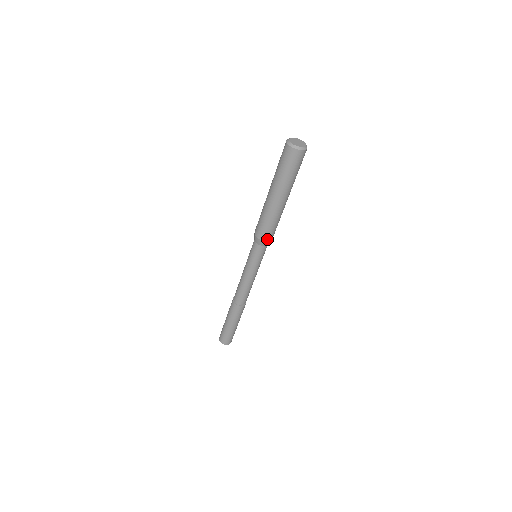
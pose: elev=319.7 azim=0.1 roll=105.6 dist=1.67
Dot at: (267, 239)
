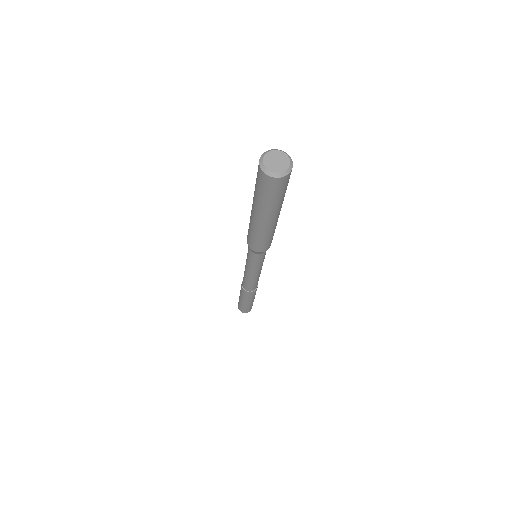
Dot at: (265, 249)
